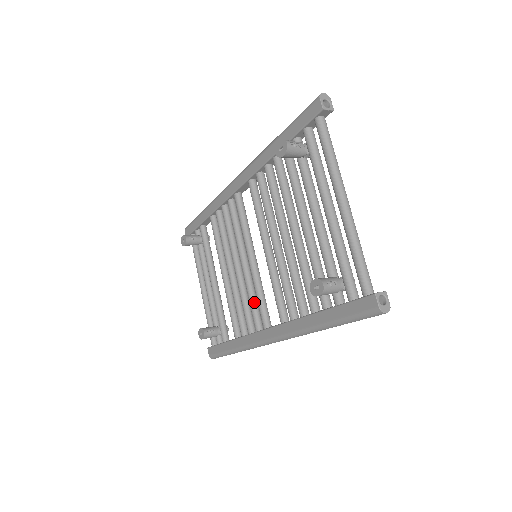
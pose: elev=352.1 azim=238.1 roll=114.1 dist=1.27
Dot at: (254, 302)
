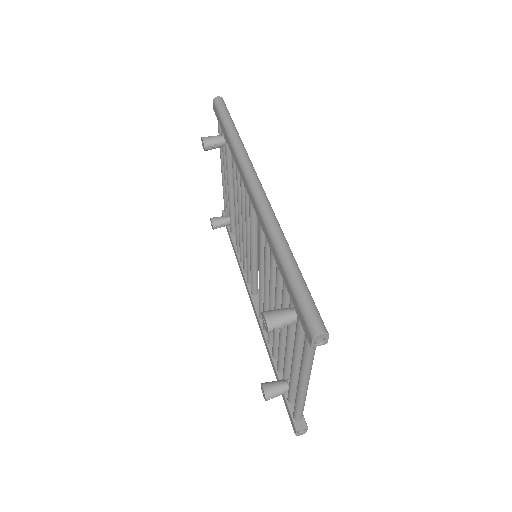
Dot at: occluded
